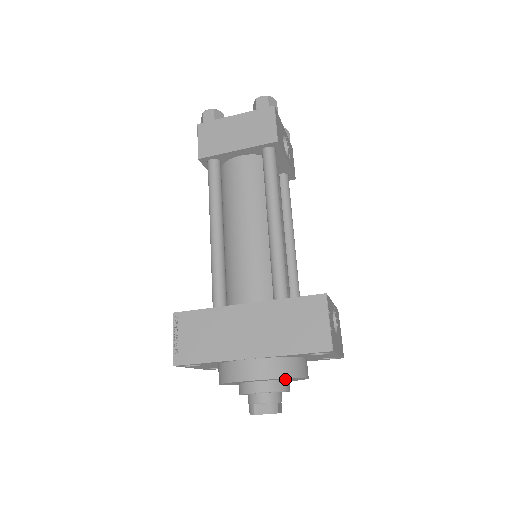
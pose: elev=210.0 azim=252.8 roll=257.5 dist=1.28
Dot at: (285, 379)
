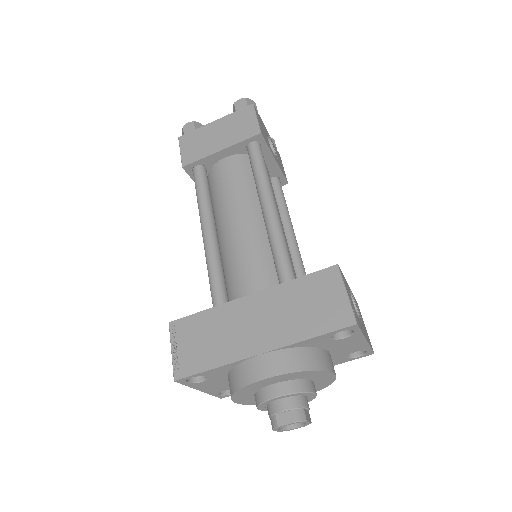
Dot at: (308, 377)
